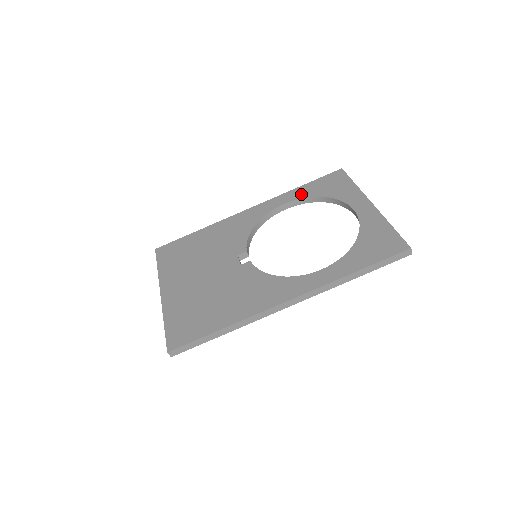
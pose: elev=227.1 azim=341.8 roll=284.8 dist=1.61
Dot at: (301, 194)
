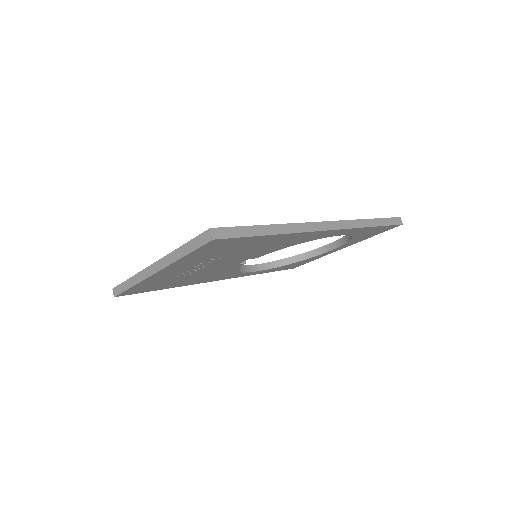
Dot at: occluded
